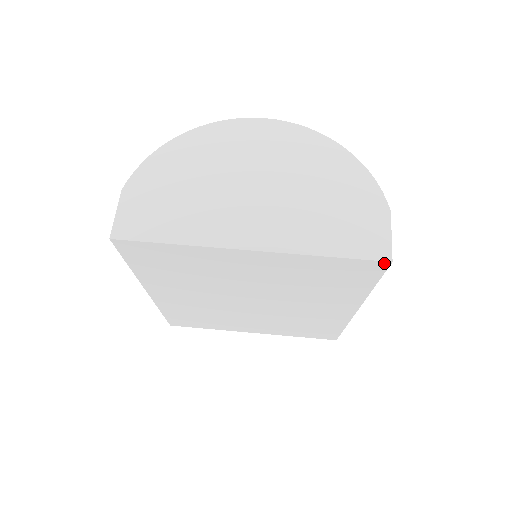
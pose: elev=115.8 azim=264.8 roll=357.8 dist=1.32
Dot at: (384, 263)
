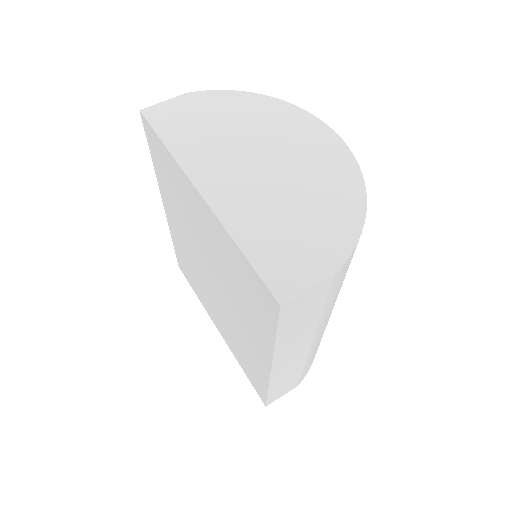
Dot at: (276, 302)
